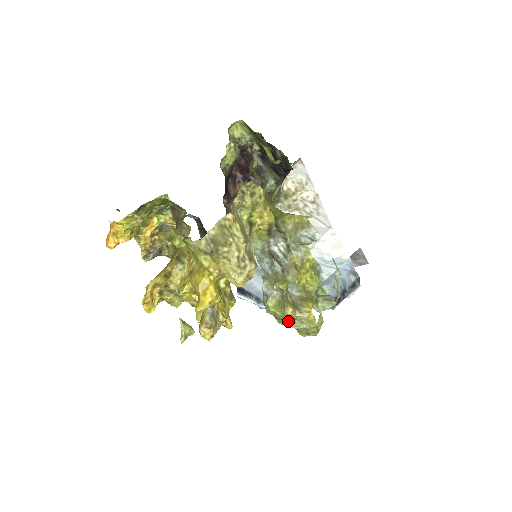
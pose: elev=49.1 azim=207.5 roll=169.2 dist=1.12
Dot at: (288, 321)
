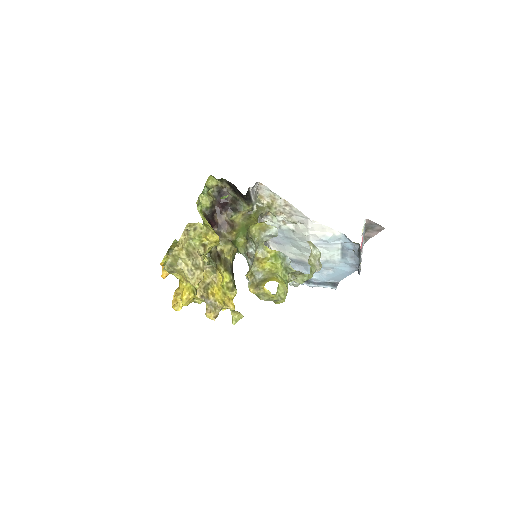
Dot at: (258, 297)
